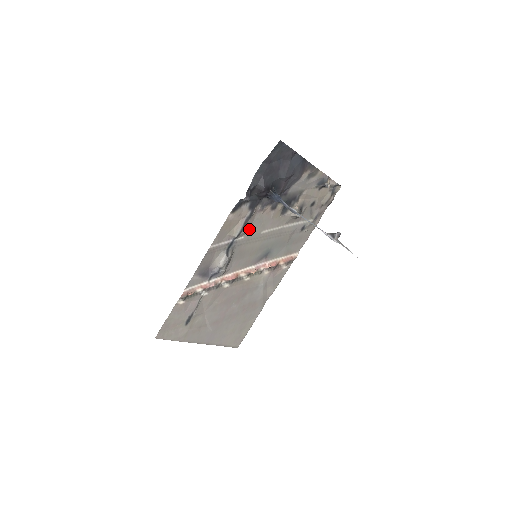
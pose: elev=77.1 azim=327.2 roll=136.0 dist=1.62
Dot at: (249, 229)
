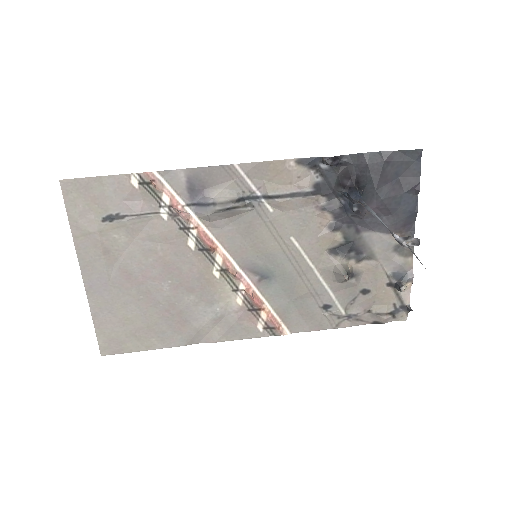
Dot at: (287, 210)
